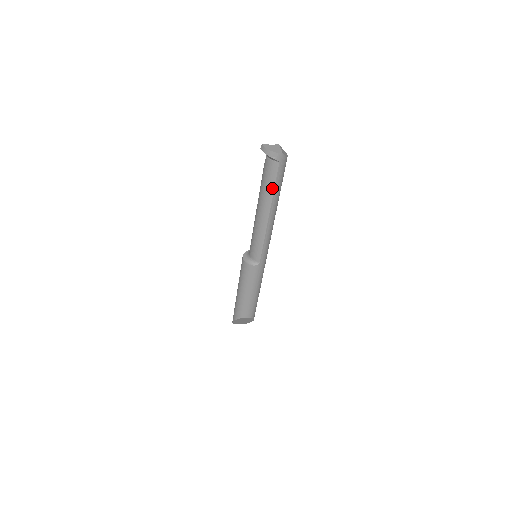
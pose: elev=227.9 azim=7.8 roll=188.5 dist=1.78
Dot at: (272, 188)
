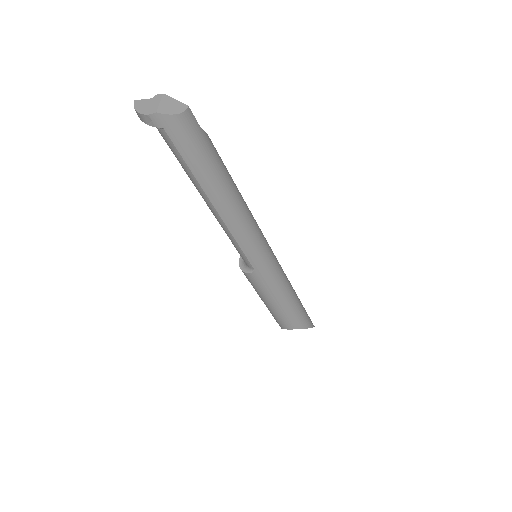
Dot at: (188, 170)
